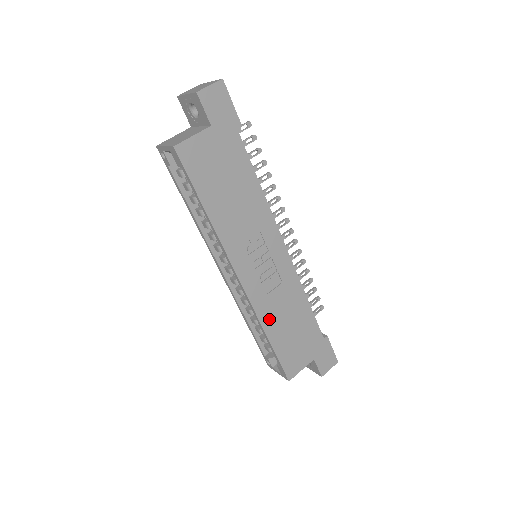
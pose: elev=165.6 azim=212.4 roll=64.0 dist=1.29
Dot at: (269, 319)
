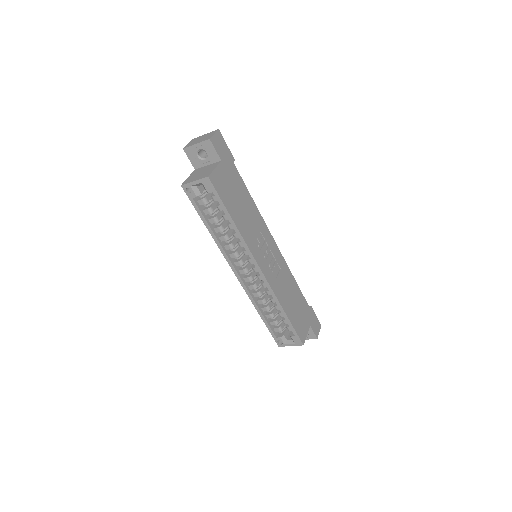
Dot at: (282, 298)
